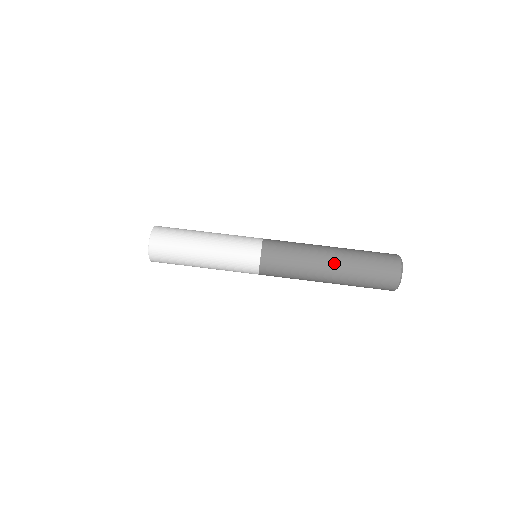
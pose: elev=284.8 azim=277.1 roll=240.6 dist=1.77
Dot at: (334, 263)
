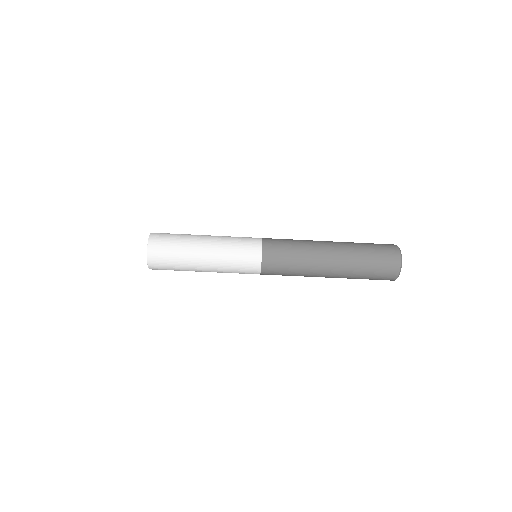
Dot at: (333, 275)
